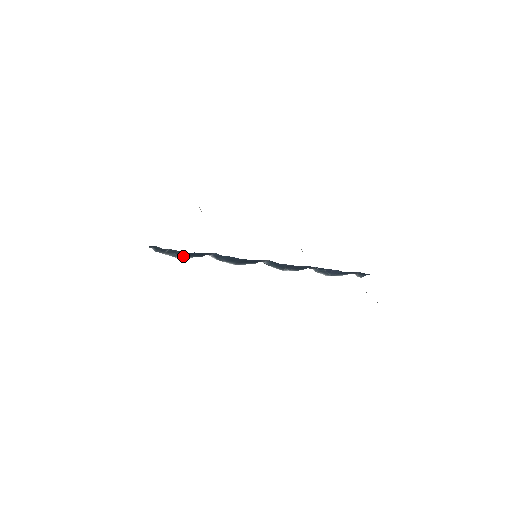
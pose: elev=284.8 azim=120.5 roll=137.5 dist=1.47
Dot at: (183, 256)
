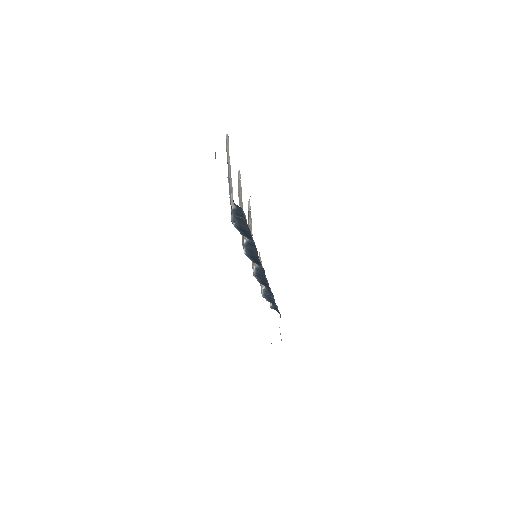
Dot at: (238, 226)
